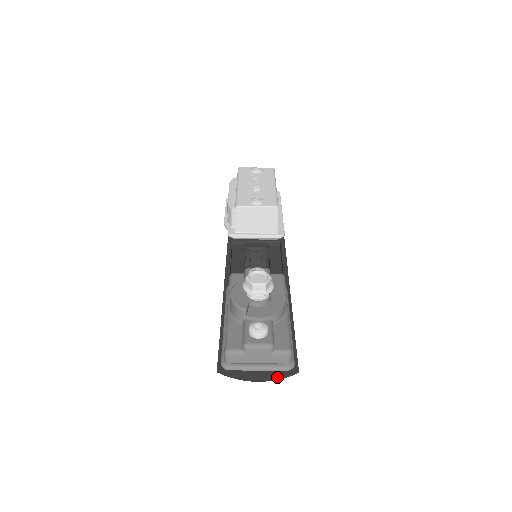
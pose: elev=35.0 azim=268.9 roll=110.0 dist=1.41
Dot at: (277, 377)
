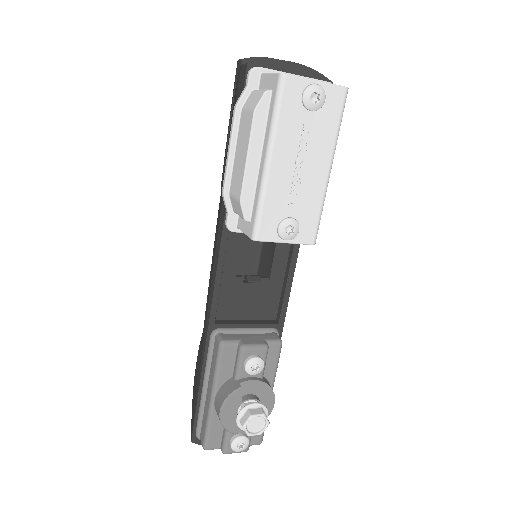
Dot at: occluded
